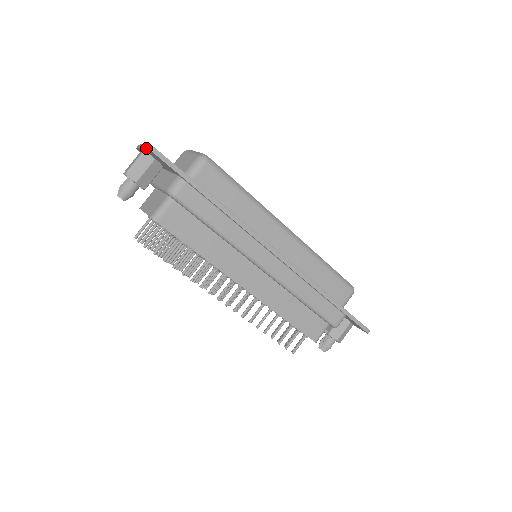
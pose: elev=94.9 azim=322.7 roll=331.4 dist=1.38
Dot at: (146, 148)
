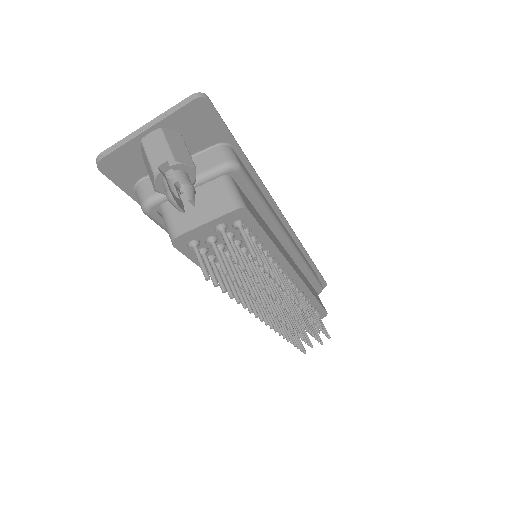
Dot at: (193, 101)
